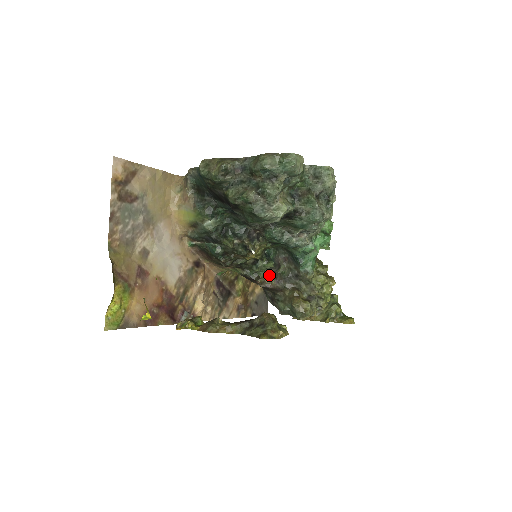
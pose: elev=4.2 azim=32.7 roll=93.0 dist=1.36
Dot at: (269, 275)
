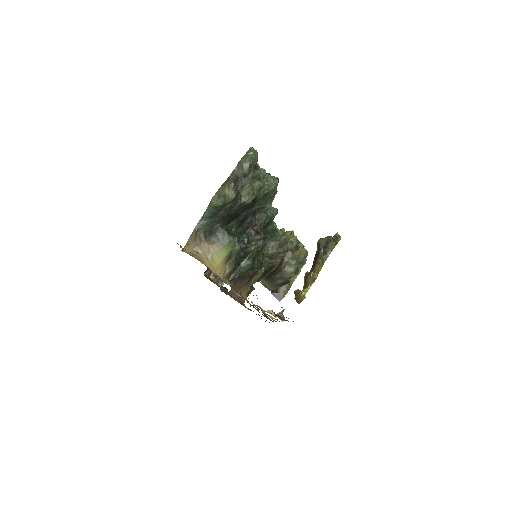
Dot at: occluded
